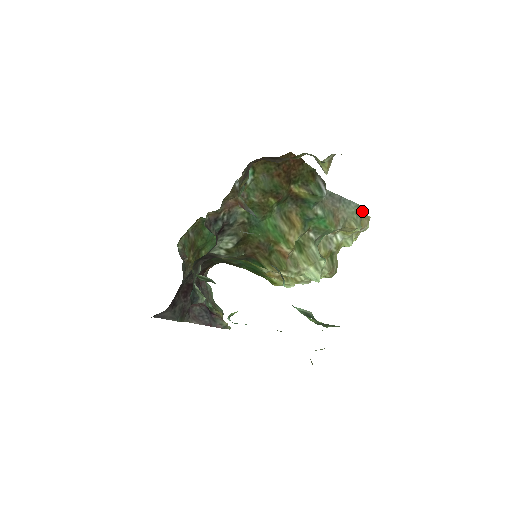
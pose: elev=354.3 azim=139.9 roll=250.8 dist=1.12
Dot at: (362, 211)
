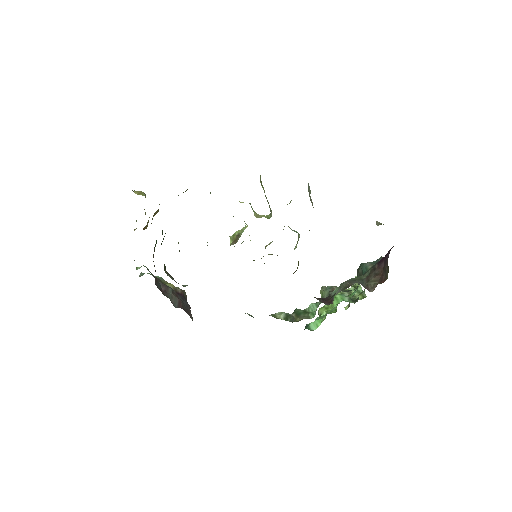
Dot at: occluded
